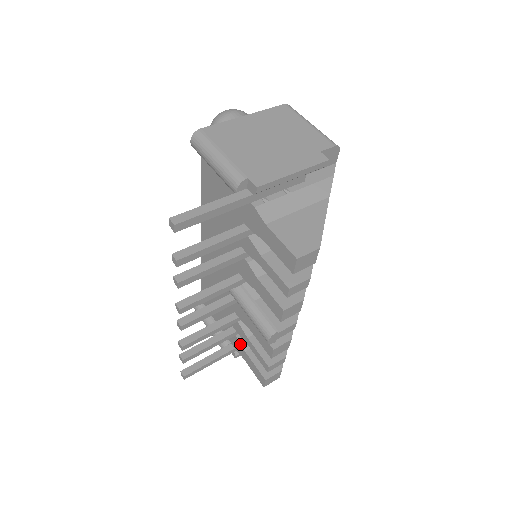
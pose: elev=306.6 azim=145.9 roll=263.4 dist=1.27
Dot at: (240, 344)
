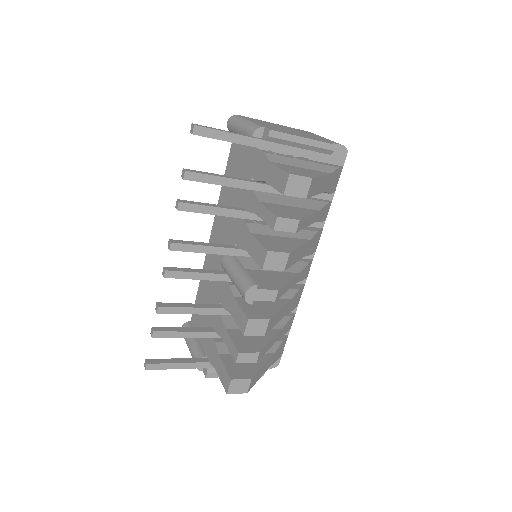
Dot at: (216, 347)
